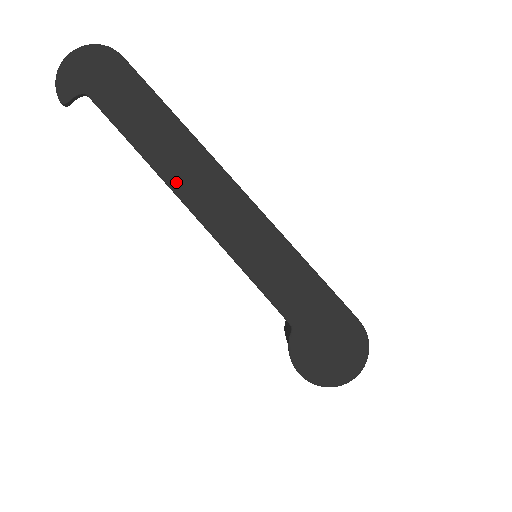
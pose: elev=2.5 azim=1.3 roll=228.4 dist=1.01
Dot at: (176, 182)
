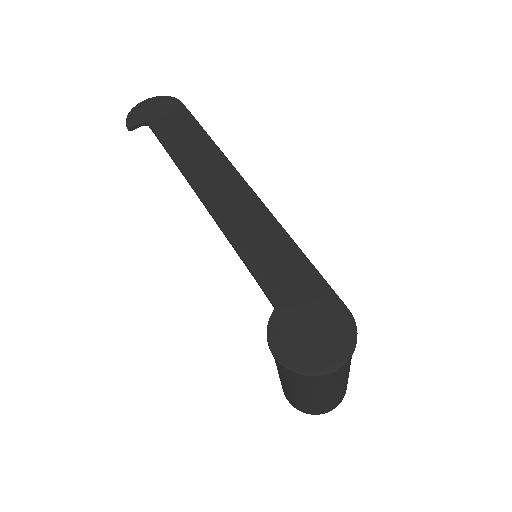
Dot at: (197, 180)
